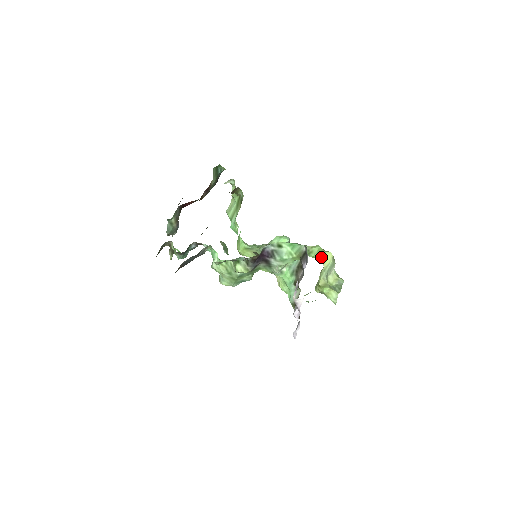
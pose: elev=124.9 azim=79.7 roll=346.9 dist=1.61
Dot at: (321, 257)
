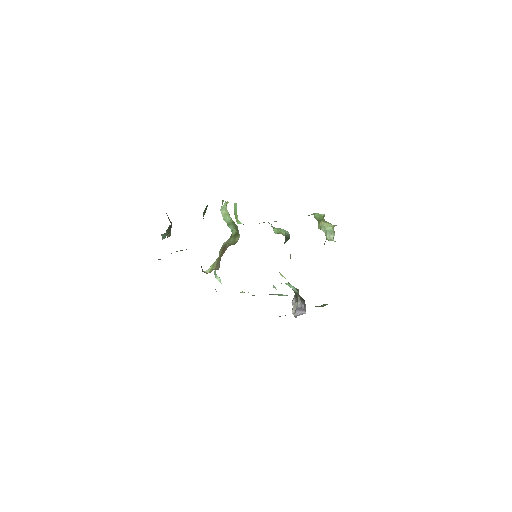
Dot at: (321, 220)
